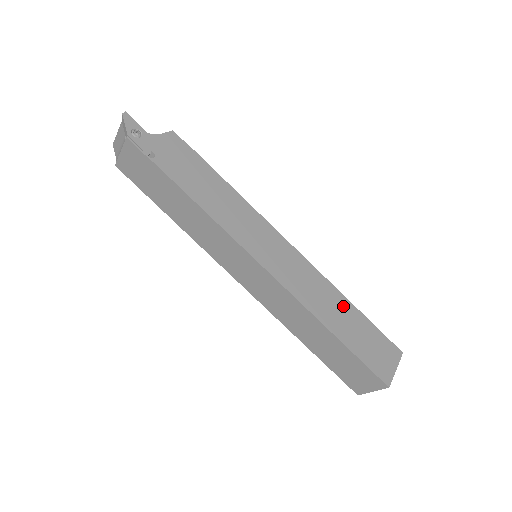
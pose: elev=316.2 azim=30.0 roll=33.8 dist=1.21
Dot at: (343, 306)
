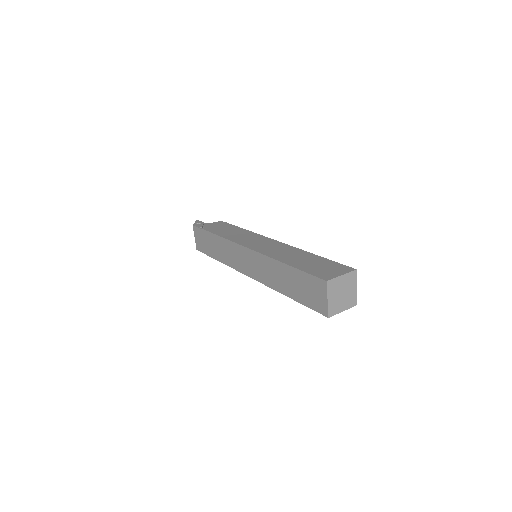
Dot at: (304, 255)
